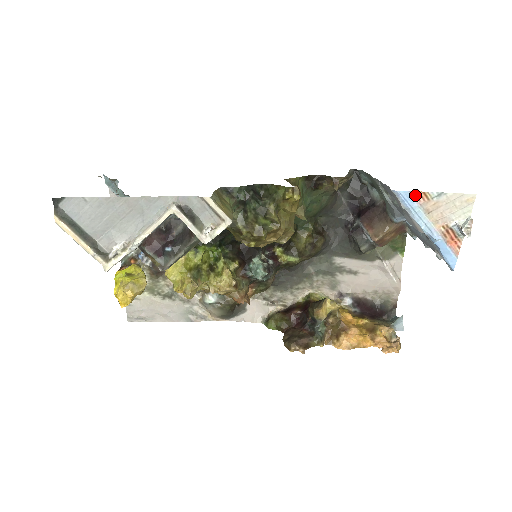
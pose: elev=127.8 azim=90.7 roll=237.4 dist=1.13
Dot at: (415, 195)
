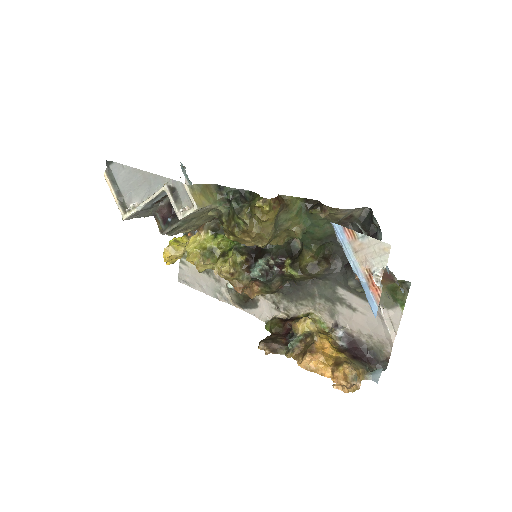
Dot at: (346, 231)
